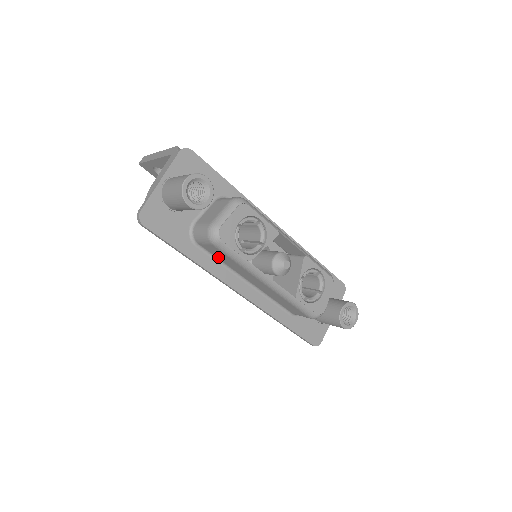
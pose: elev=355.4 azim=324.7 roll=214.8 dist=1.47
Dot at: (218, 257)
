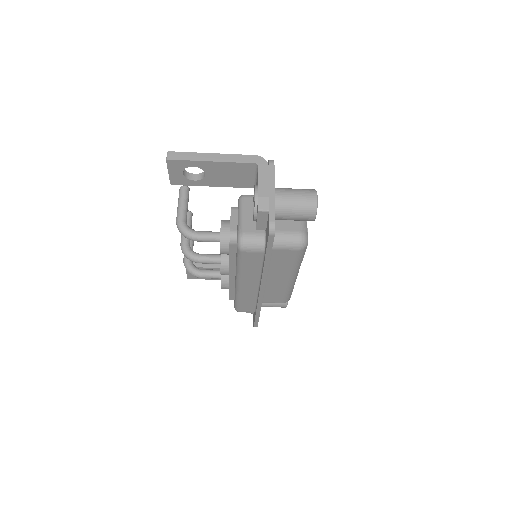
Dot at: (274, 260)
